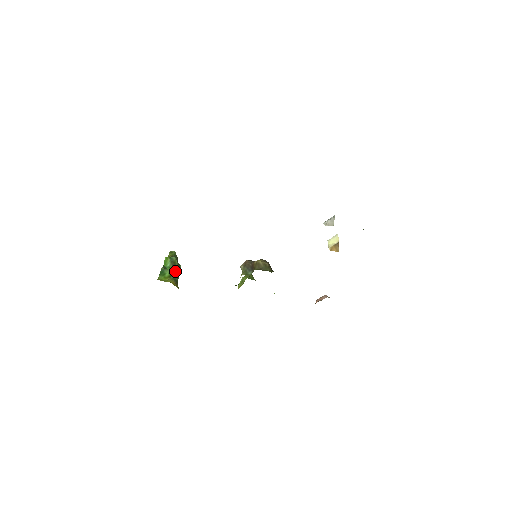
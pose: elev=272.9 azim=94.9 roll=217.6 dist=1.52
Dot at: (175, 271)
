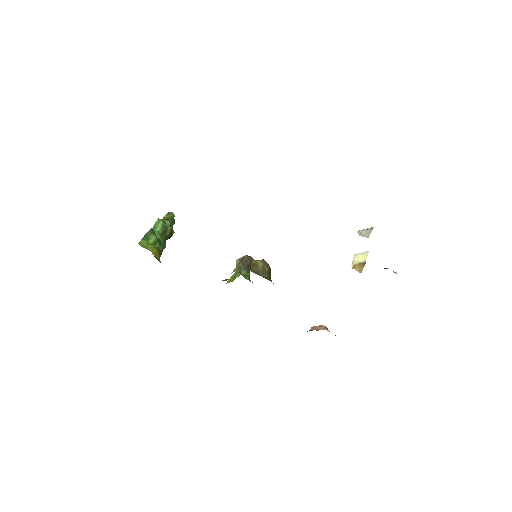
Dot at: (164, 238)
